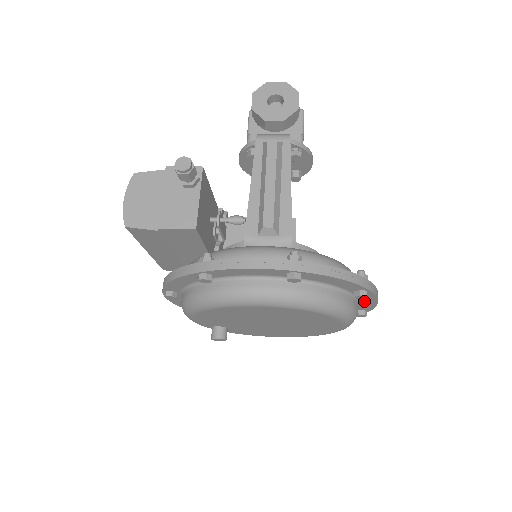
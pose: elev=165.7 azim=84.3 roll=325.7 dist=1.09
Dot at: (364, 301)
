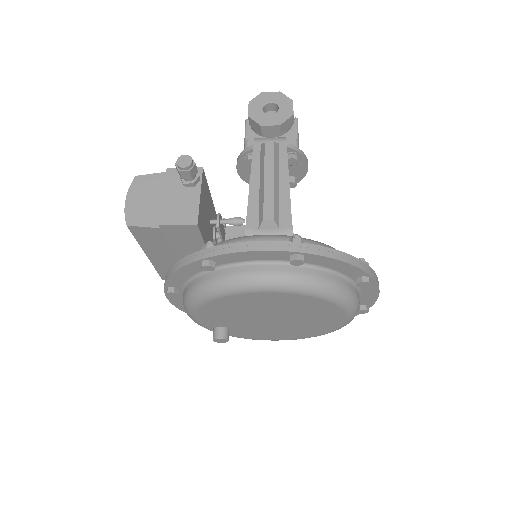
Dot at: (366, 292)
